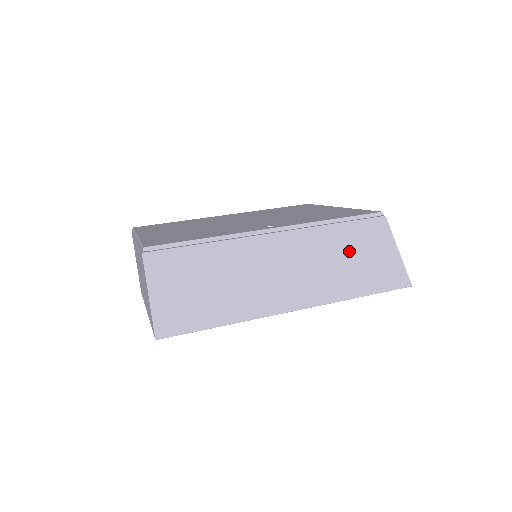
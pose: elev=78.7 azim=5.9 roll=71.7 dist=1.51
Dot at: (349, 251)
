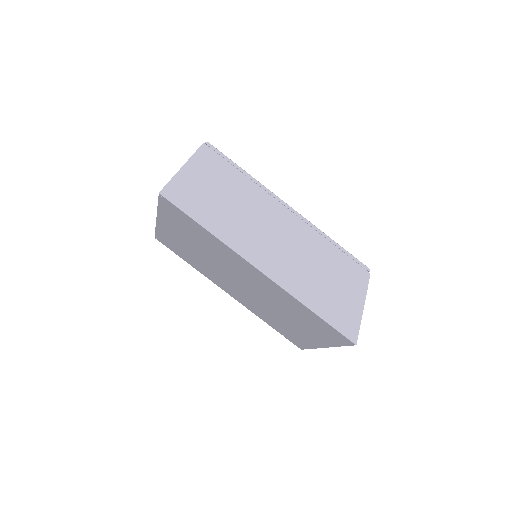
Dot at: (328, 270)
